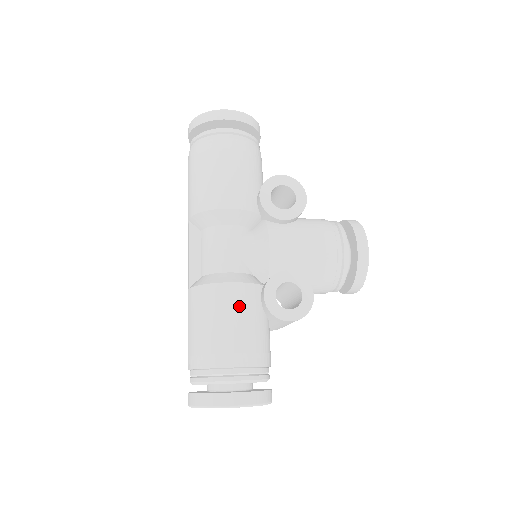
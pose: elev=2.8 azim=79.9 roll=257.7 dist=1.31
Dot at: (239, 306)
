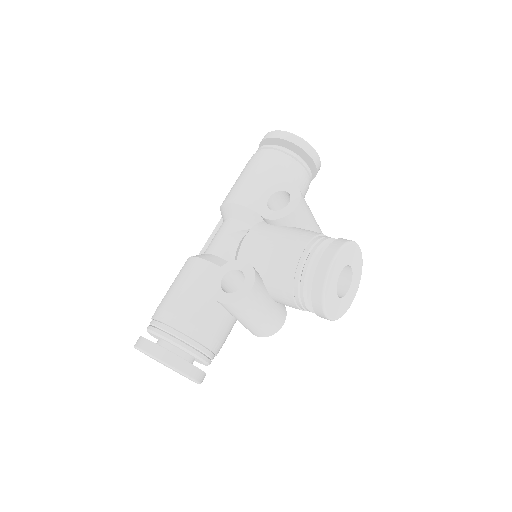
Dot at: (194, 278)
